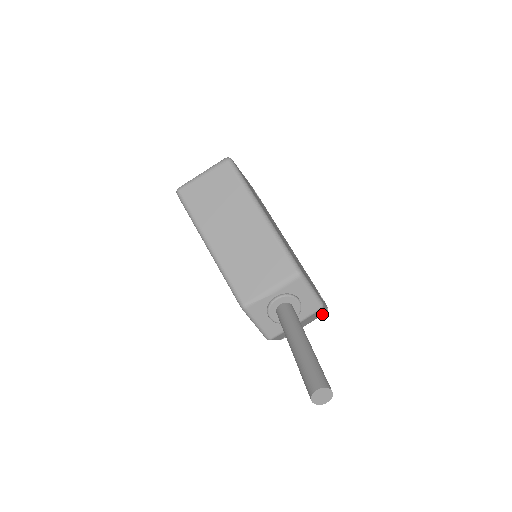
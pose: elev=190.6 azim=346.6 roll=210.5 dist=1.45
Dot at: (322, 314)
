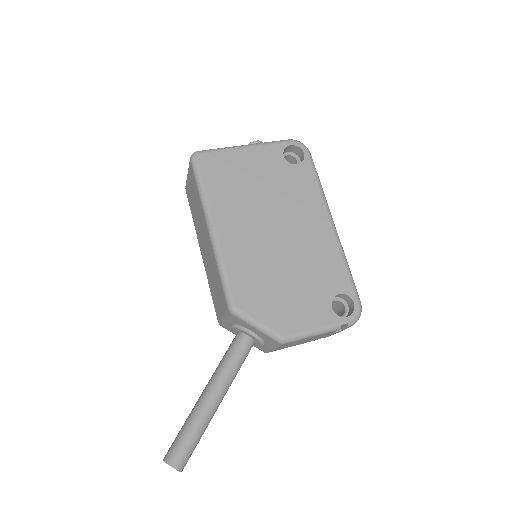
Dot at: (344, 328)
